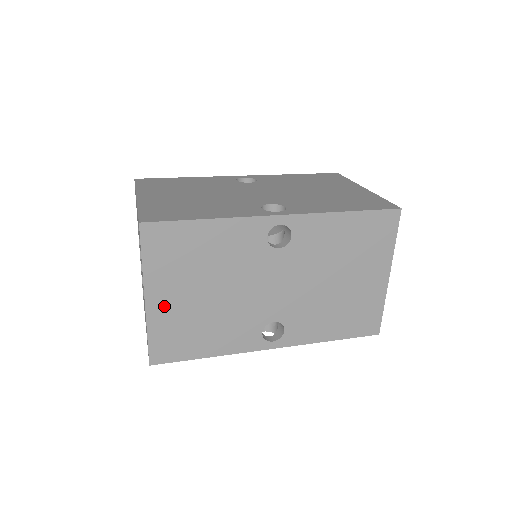
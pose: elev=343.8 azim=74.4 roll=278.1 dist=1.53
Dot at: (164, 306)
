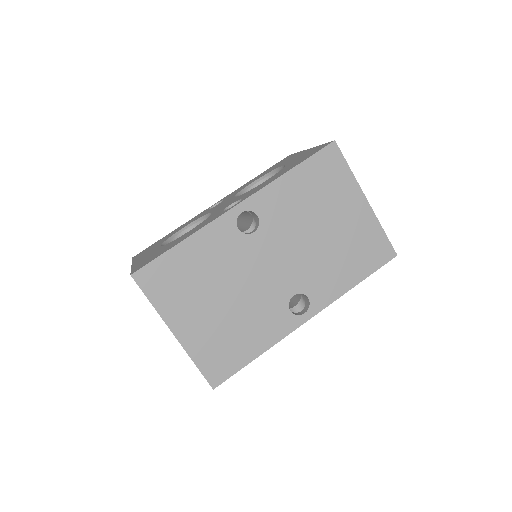
Dot at: occluded
